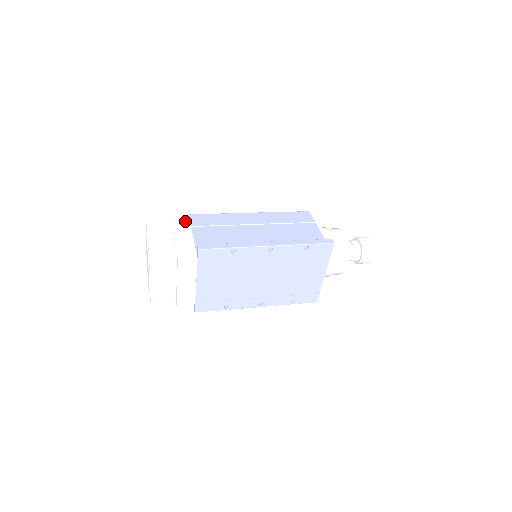
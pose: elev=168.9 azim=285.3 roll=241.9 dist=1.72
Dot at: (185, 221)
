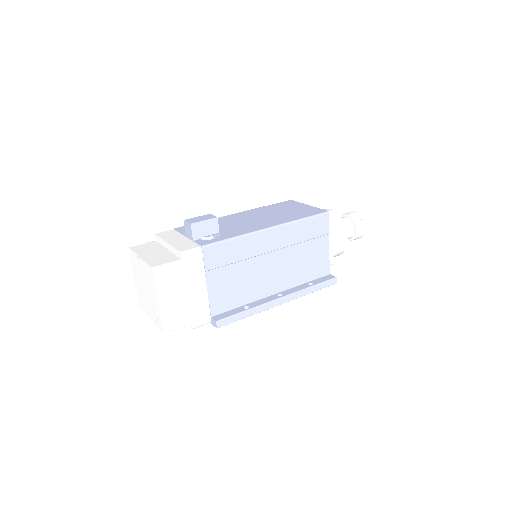
Dot at: (198, 262)
